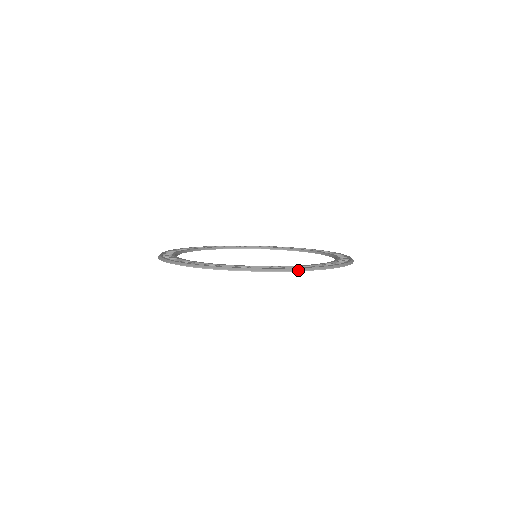
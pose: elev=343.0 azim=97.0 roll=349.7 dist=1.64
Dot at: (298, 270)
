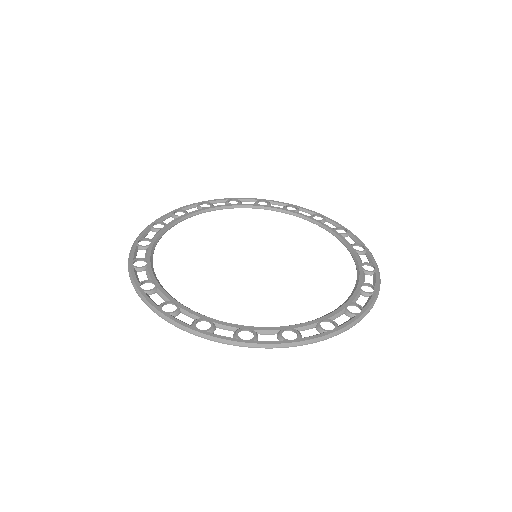
Dot at: occluded
